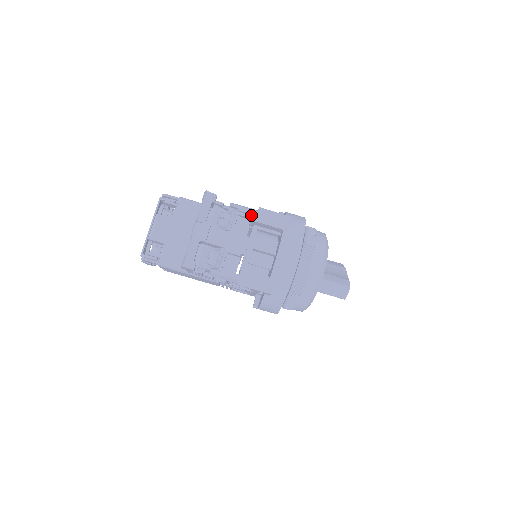
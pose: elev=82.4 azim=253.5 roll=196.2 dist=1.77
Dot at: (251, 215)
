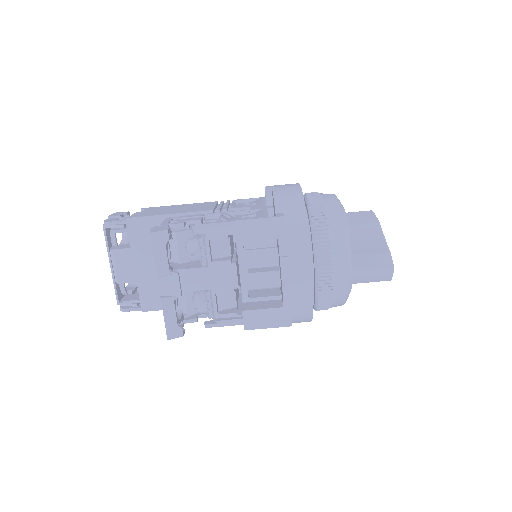
Dot at: (226, 234)
